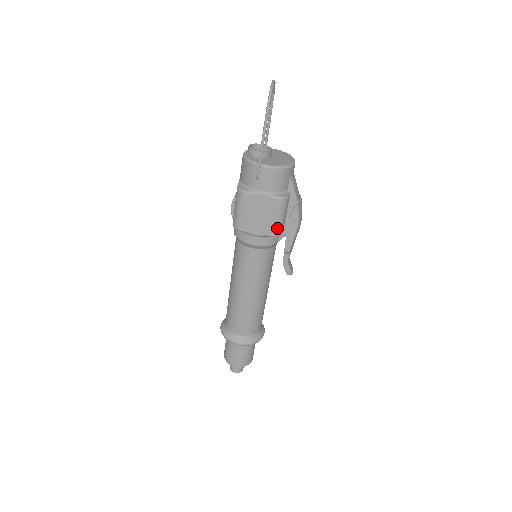
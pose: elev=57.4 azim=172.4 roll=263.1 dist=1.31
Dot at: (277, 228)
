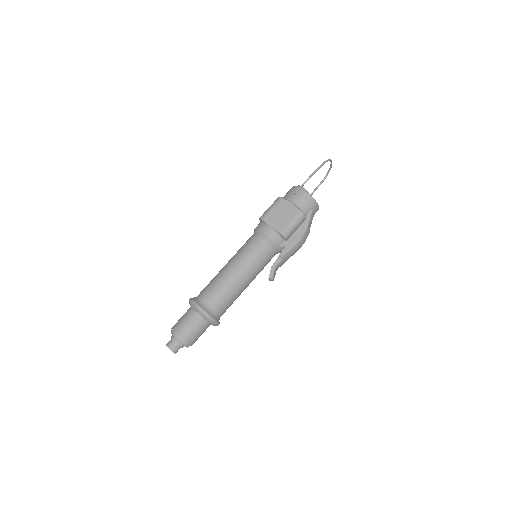
Dot at: (287, 229)
